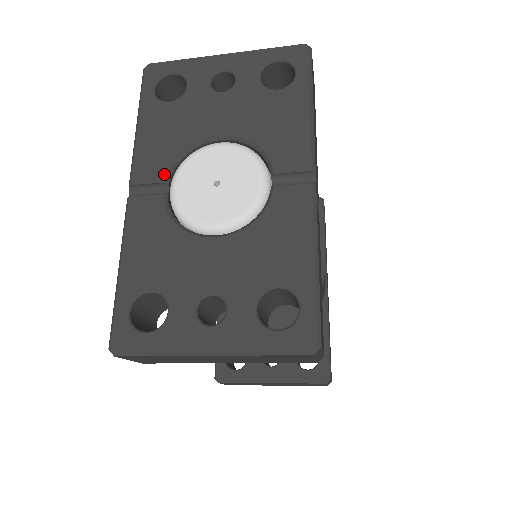
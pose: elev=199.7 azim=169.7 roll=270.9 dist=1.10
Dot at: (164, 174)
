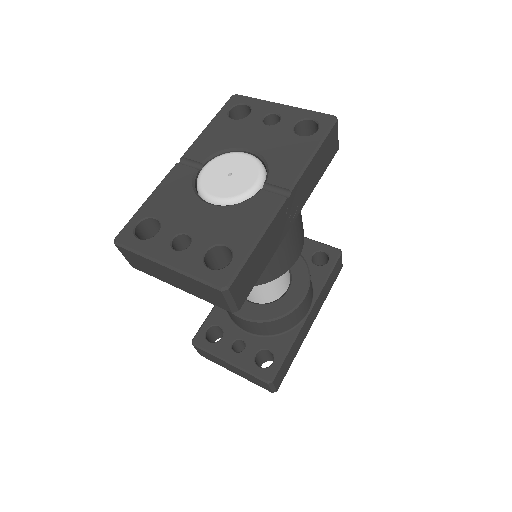
Dot at: (204, 158)
